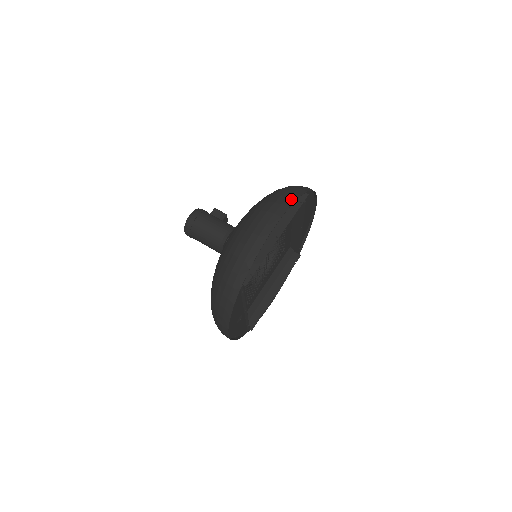
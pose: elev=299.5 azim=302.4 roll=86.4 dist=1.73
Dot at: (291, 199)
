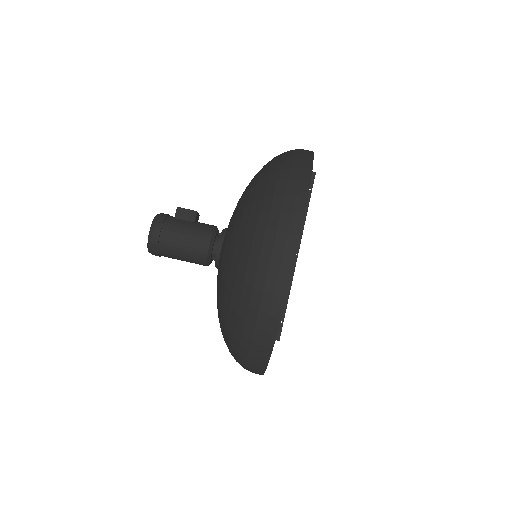
Dot at: (301, 198)
